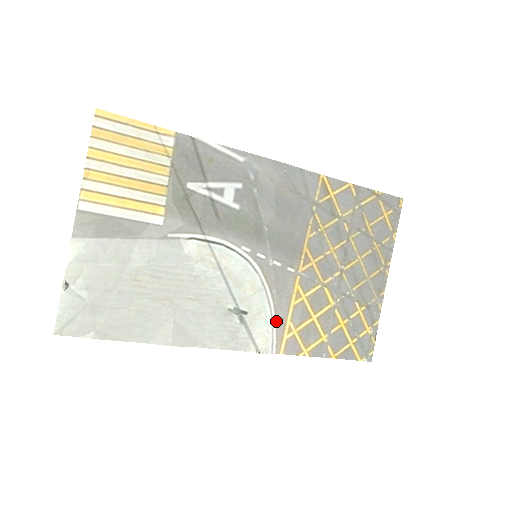
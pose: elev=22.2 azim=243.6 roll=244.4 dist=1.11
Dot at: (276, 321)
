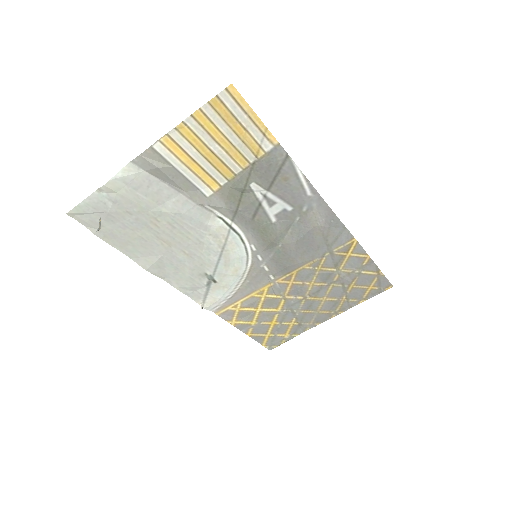
Dot at: (231, 297)
